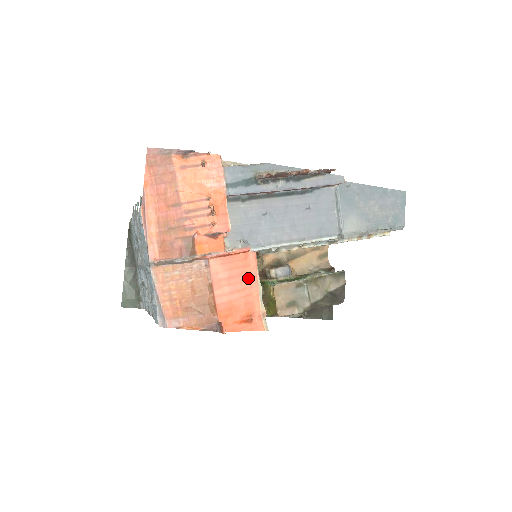
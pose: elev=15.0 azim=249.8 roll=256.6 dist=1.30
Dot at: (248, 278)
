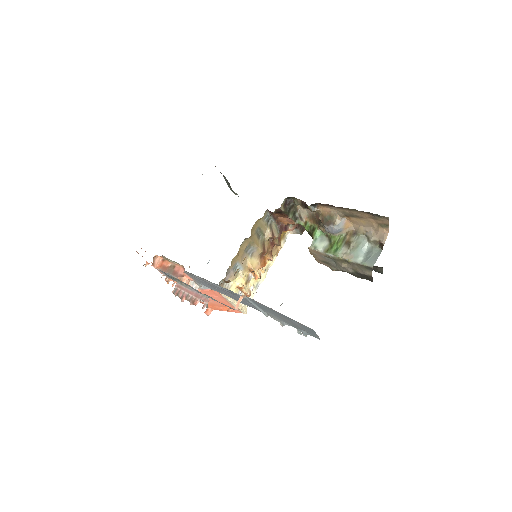
Dot at: (218, 297)
